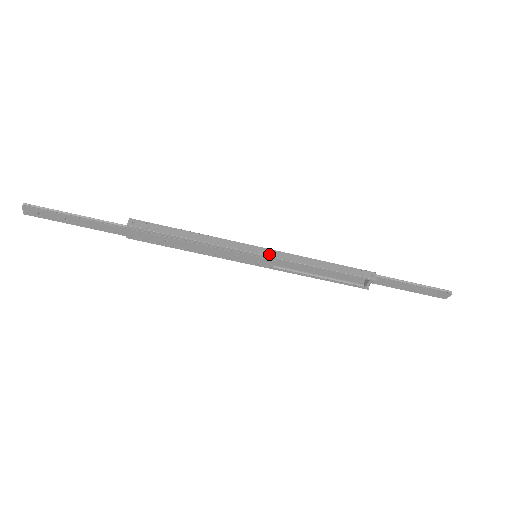
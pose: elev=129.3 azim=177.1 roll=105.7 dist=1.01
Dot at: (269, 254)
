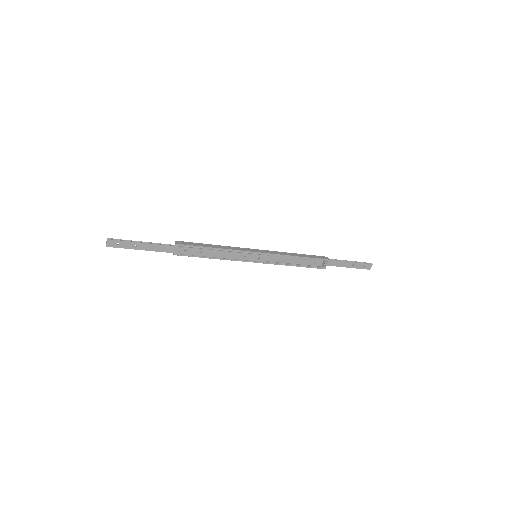
Dot at: (264, 252)
